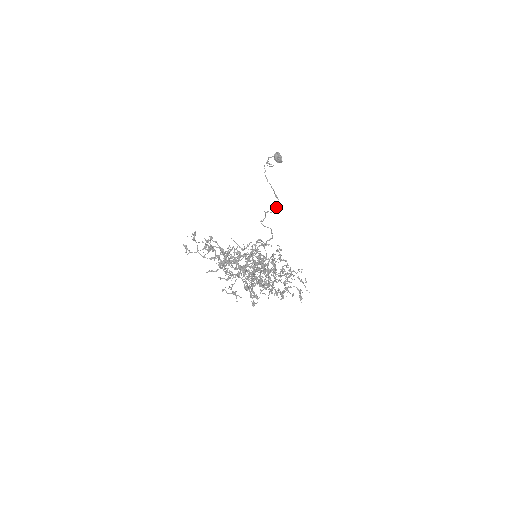
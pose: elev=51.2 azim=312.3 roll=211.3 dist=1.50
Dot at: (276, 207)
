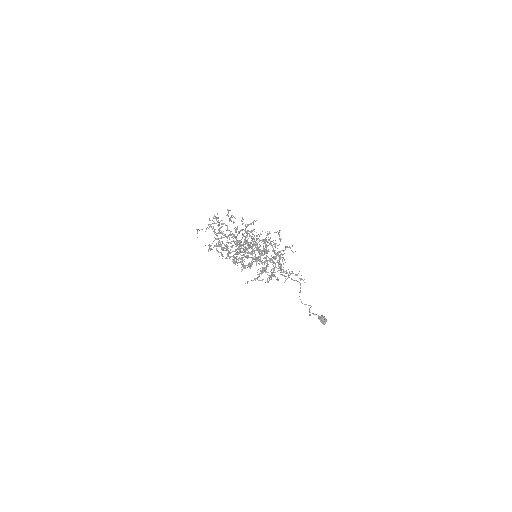
Dot at: (294, 280)
